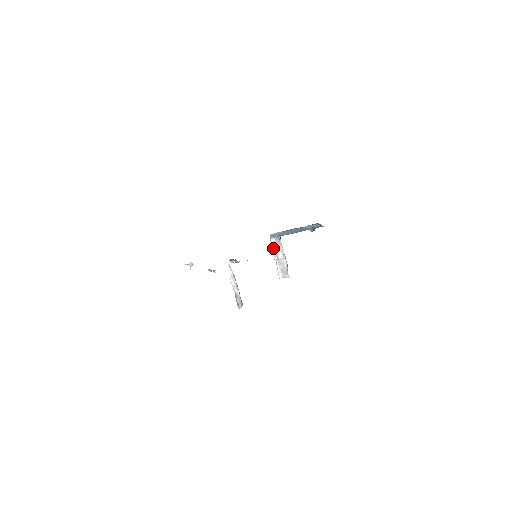
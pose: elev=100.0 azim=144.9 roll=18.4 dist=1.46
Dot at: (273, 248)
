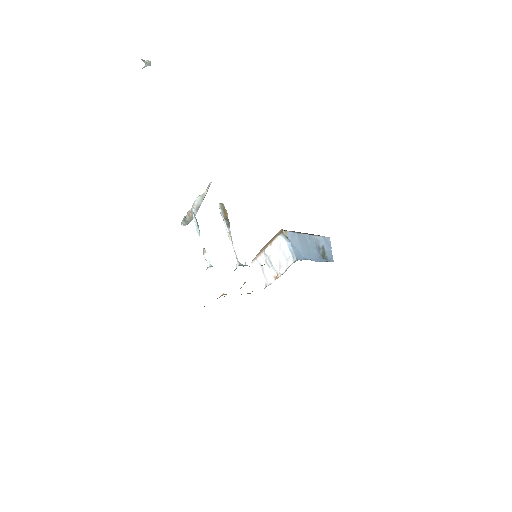
Dot at: (274, 243)
